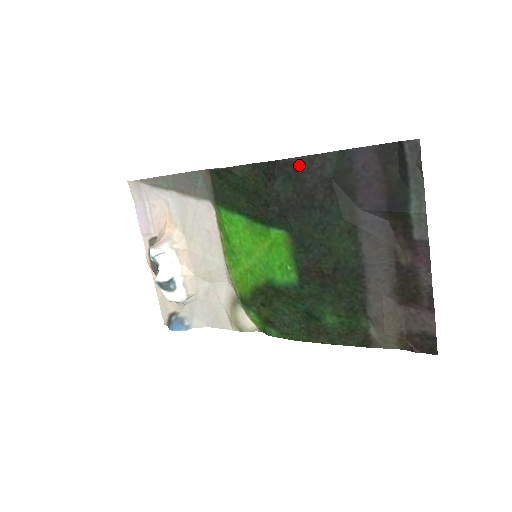
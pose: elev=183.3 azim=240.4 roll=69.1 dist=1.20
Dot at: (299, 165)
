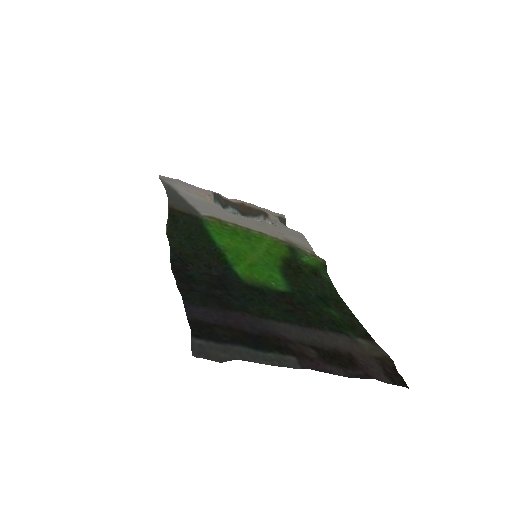
Dot at: (182, 280)
